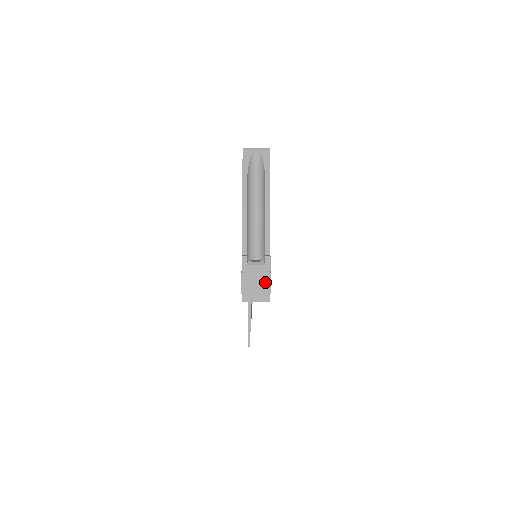
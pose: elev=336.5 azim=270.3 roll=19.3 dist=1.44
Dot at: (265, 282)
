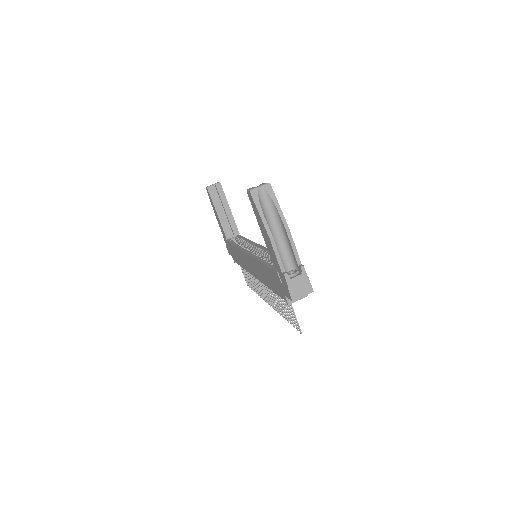
Dot at: (307, 286)
